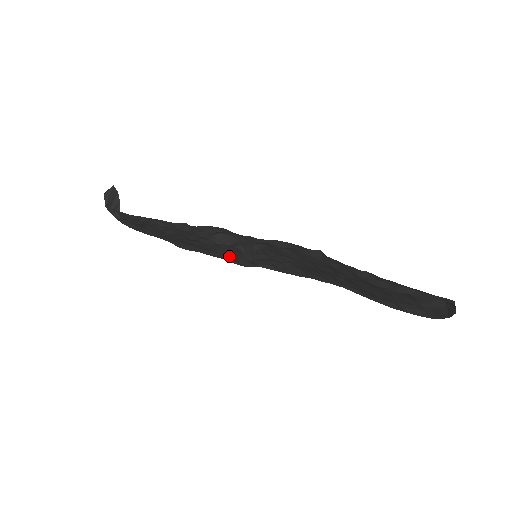
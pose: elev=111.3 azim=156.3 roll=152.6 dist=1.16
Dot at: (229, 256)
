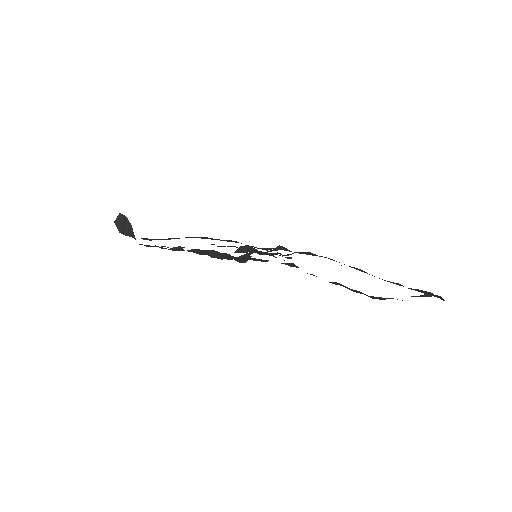
Dot at: occluded
